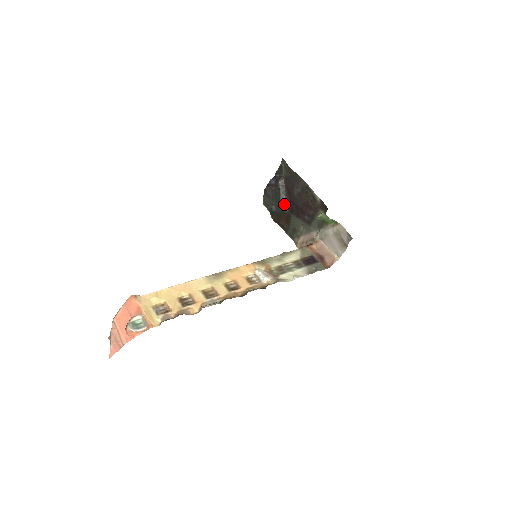
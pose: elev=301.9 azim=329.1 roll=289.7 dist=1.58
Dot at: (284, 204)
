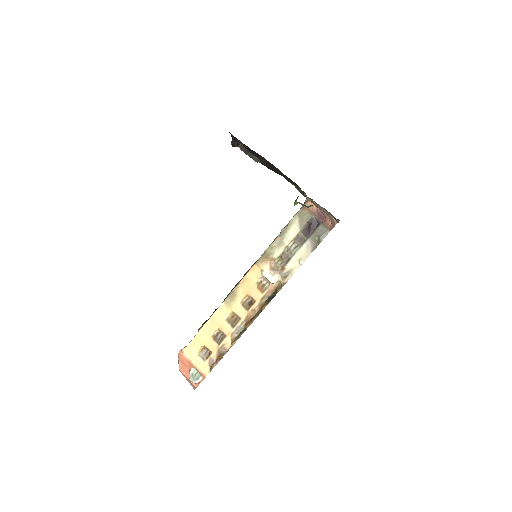
Dot at: (260, 161)
